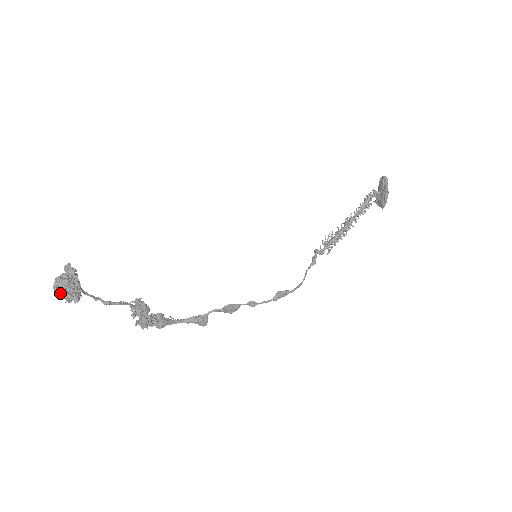
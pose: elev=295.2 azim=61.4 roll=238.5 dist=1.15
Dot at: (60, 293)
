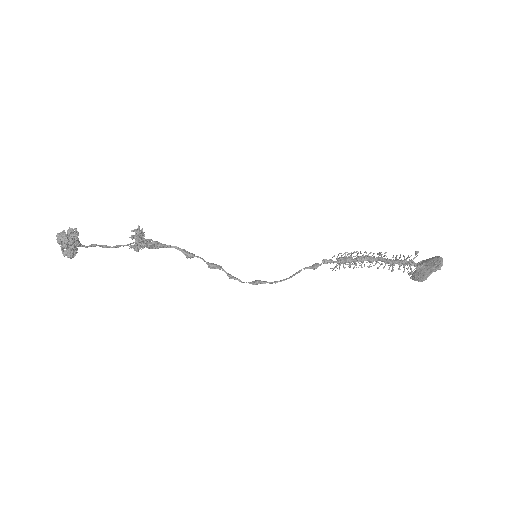
Dot at: occluded
